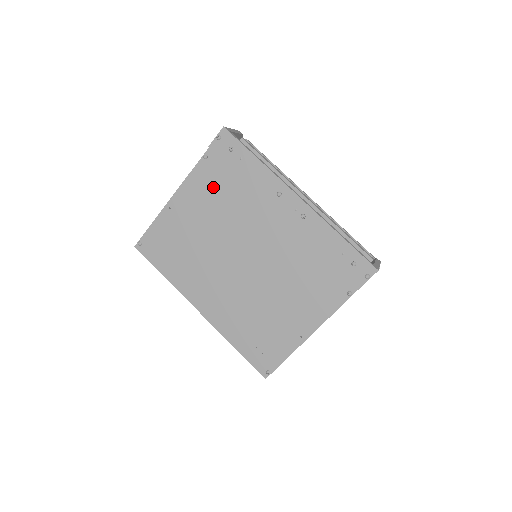
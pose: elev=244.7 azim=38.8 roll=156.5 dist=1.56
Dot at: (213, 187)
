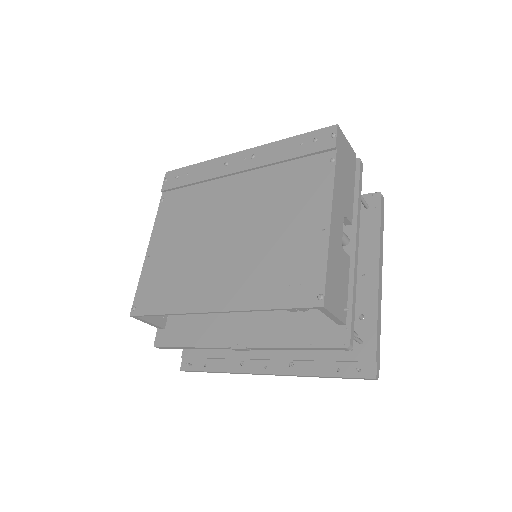
Dot at: (177, 210)
